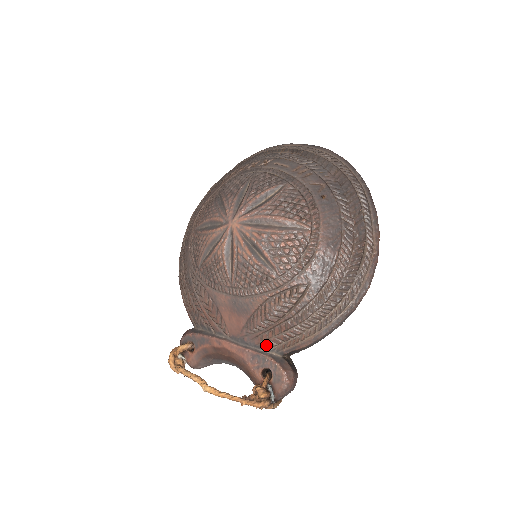
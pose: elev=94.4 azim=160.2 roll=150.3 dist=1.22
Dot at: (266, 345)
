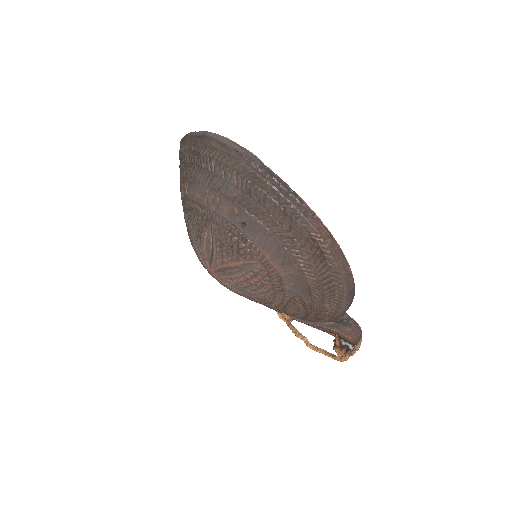
Dot at: (316, 321)
